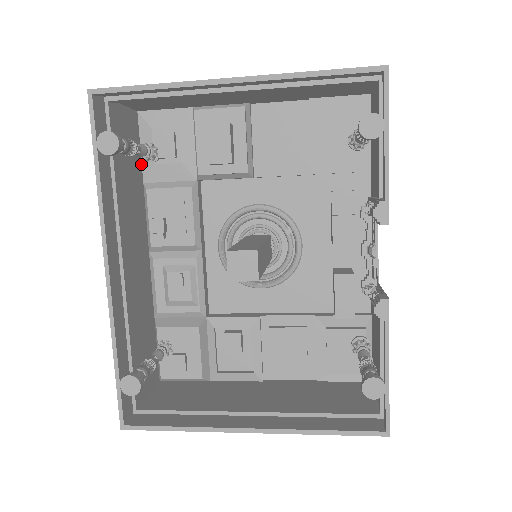
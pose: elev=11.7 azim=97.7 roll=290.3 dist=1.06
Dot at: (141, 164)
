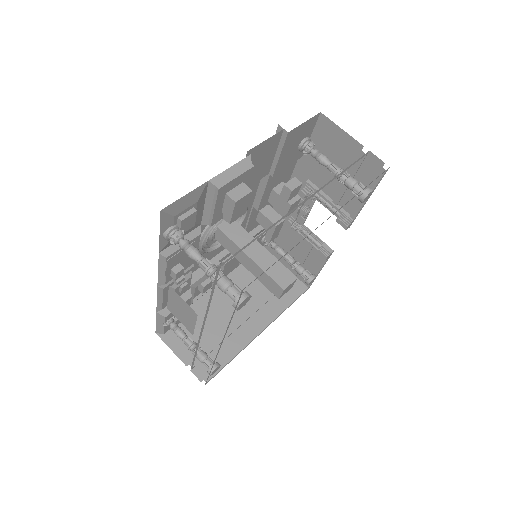
Dot at: (159, 244)
